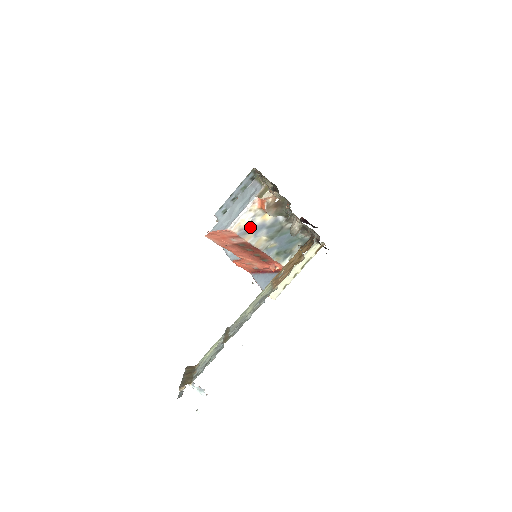
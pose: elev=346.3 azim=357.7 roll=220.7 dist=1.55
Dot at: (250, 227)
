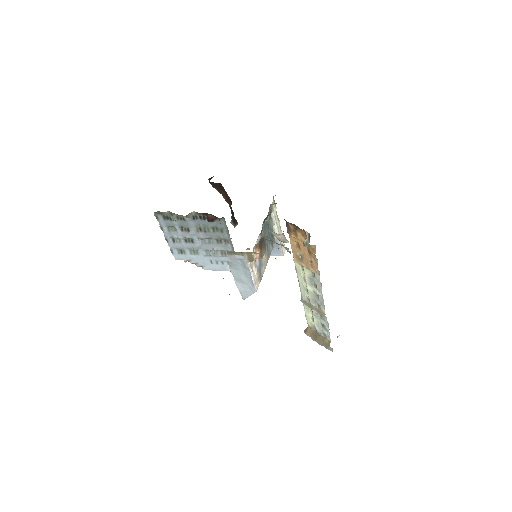
Dot at: (258, 270)
